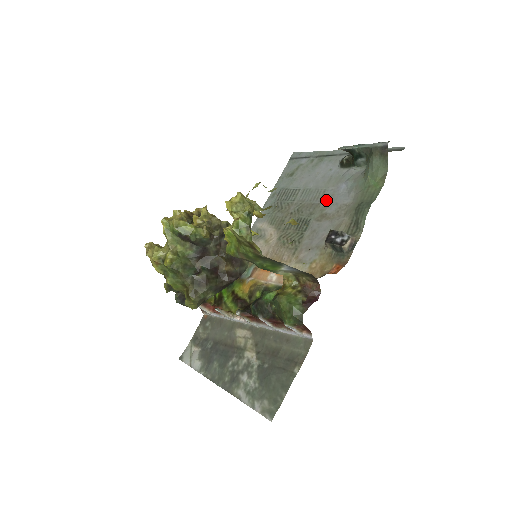
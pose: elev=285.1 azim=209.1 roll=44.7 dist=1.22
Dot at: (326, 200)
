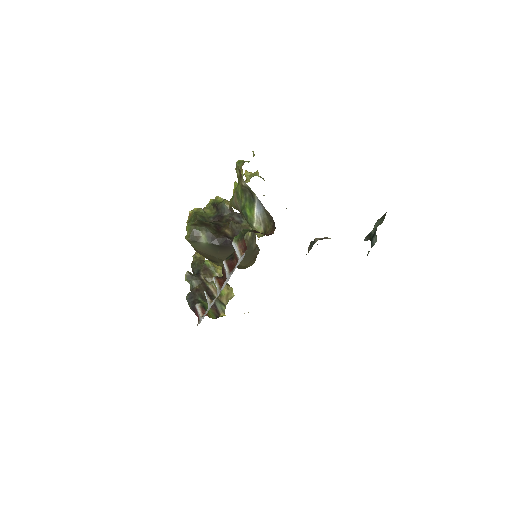
Dot at: occluded
